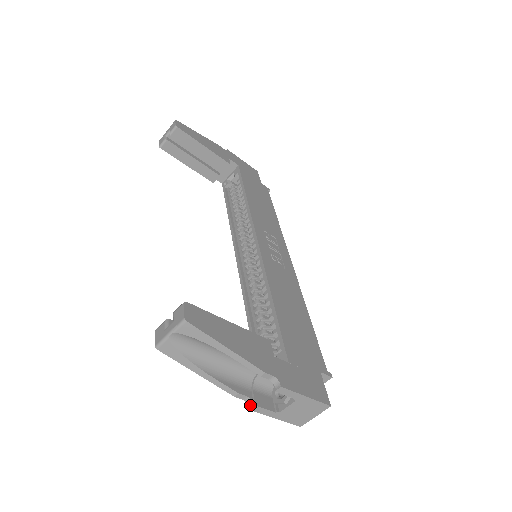
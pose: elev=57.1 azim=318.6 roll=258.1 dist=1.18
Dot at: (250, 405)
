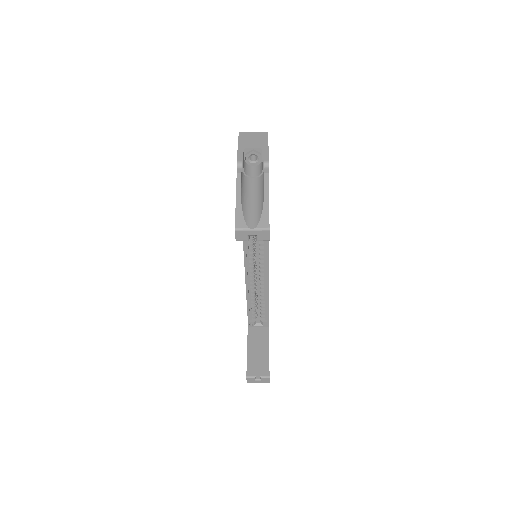
Dot at: occluded
